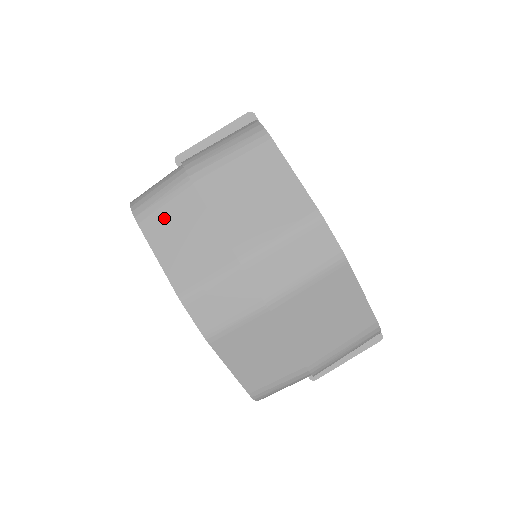
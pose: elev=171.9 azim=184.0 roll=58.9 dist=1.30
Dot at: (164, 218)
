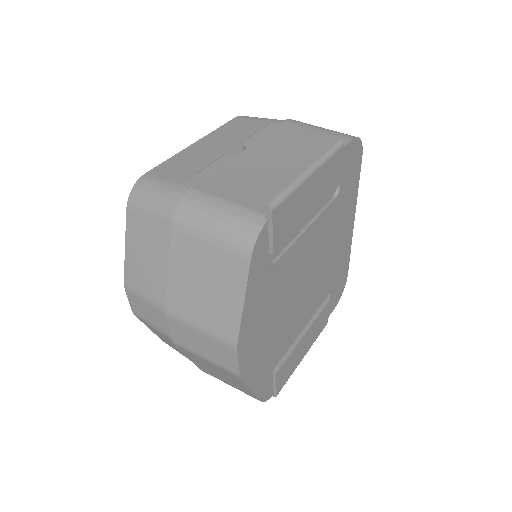
Dot at: (143, 226)
